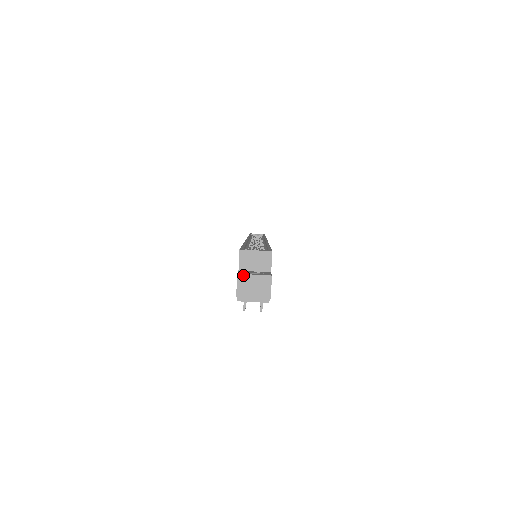
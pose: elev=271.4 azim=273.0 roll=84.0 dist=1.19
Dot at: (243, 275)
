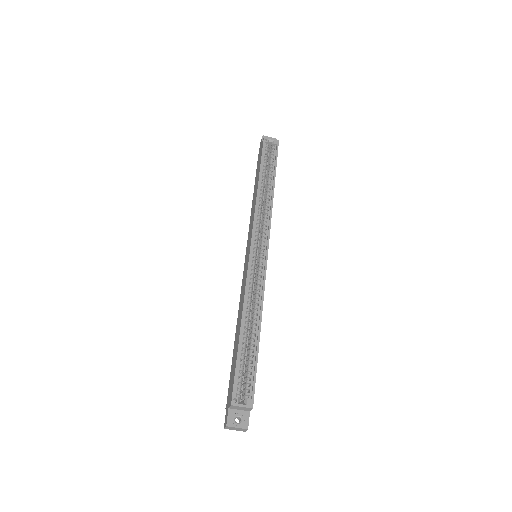
Dot at: (230, 427)
